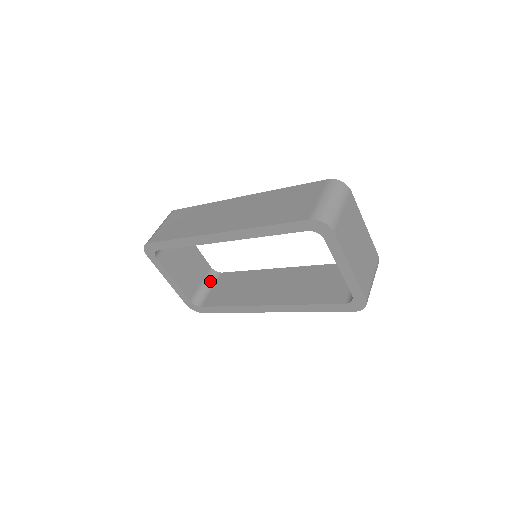
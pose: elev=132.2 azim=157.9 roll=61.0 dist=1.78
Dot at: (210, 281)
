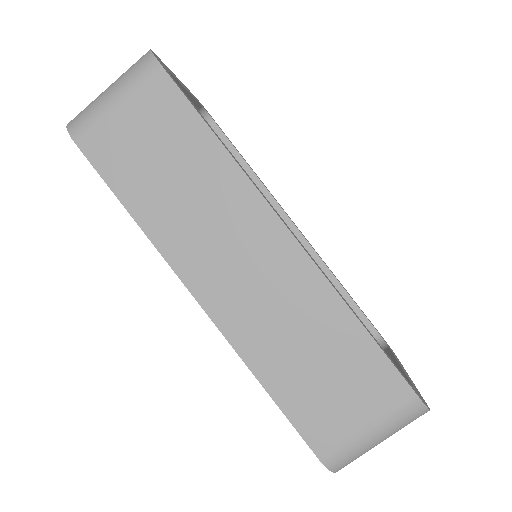
Dot at: occluded
